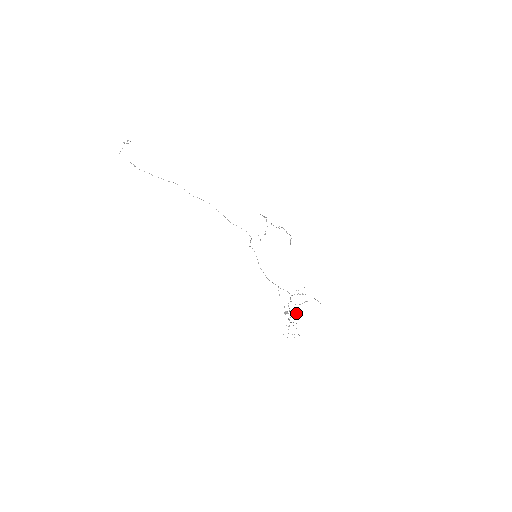
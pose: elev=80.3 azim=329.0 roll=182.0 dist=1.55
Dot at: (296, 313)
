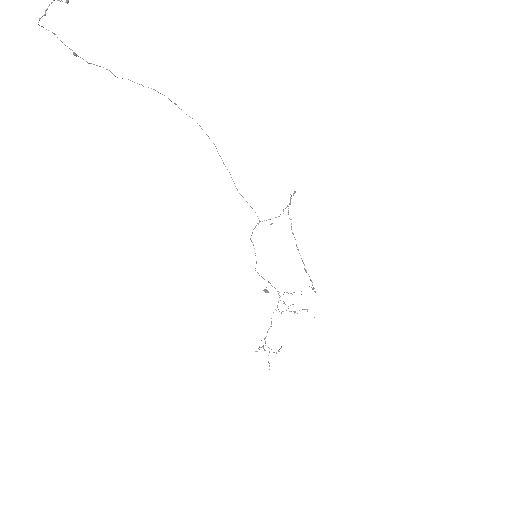
Dot at: occluded
